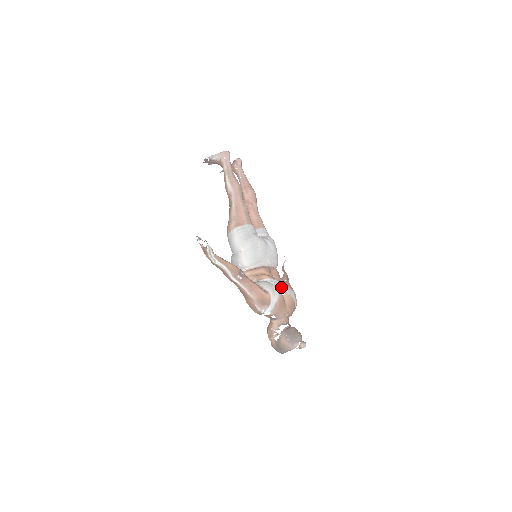
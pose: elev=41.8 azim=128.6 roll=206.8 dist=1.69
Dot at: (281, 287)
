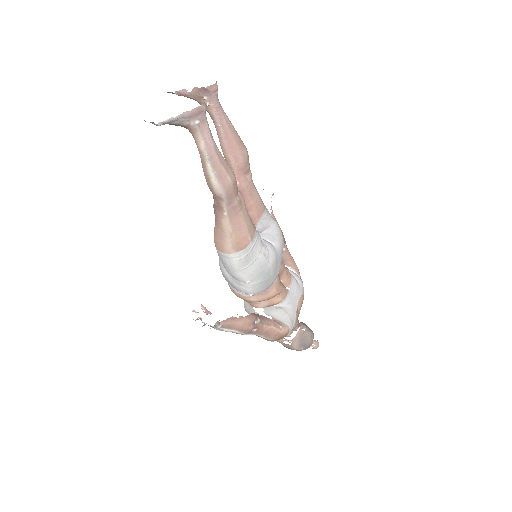
Dot at: (295, 298)
